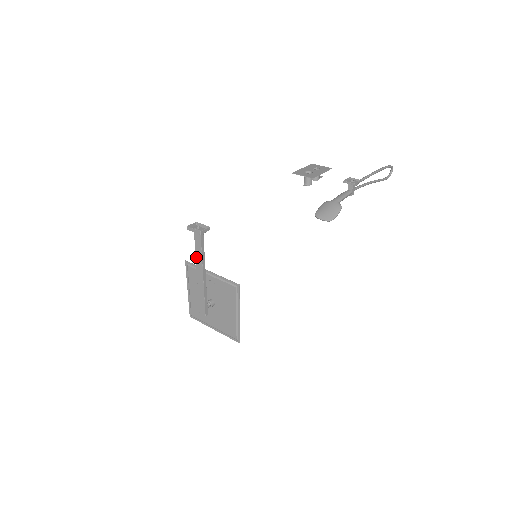
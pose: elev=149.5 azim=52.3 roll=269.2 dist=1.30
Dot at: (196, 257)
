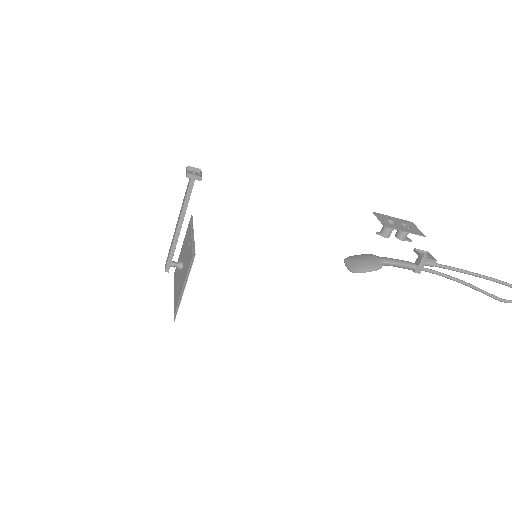
Dot at: (182, 204)
